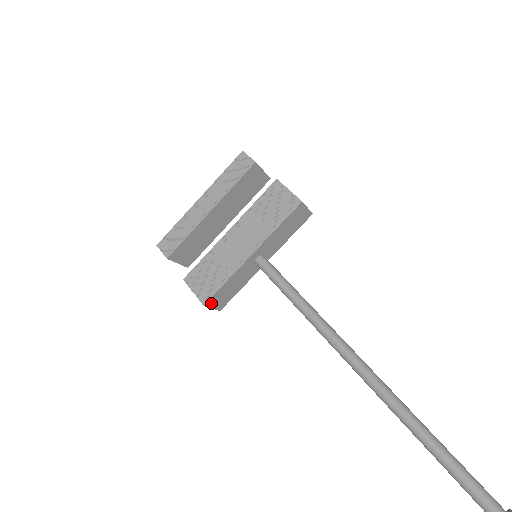
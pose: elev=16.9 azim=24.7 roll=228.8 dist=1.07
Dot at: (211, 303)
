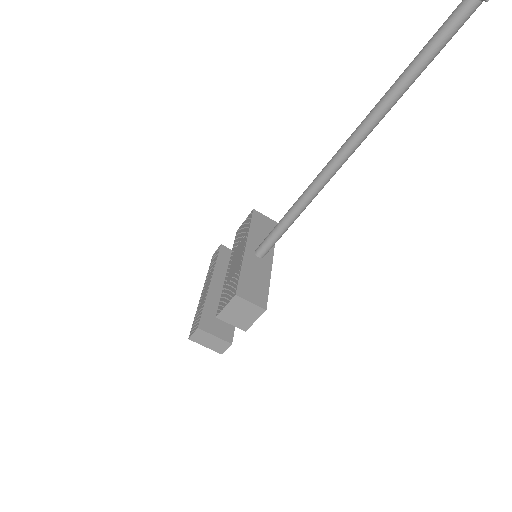
Dot at: (244, 295)
